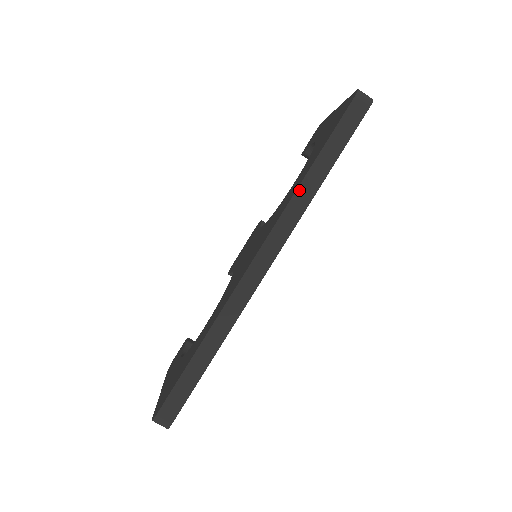
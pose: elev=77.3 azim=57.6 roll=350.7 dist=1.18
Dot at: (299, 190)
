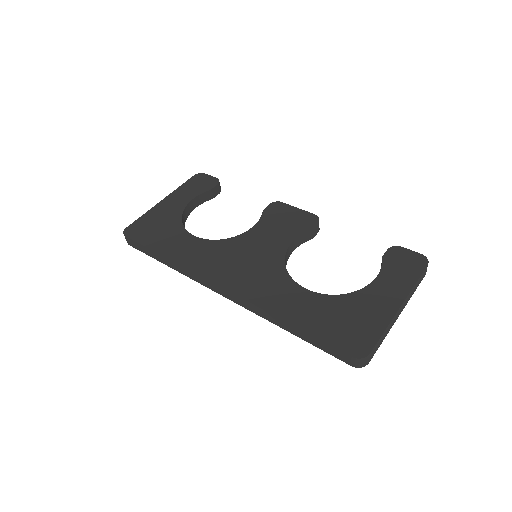
Dot at: (271, 315)
